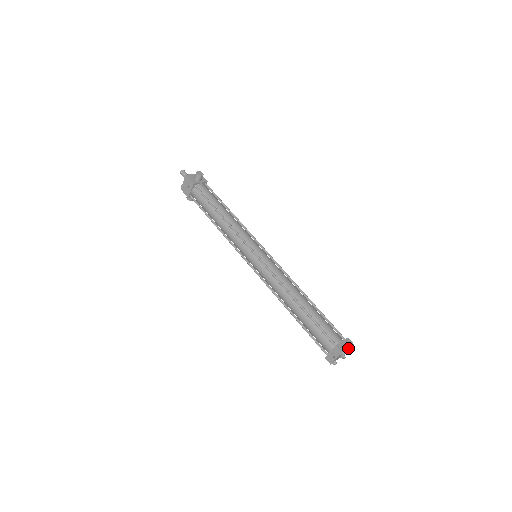
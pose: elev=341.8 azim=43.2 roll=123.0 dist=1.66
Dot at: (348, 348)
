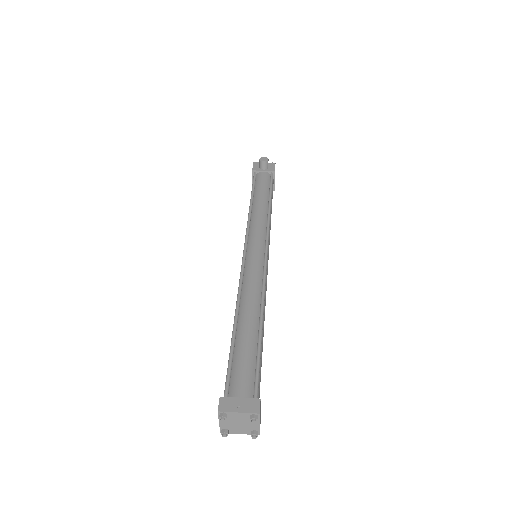
Dot at: (245, 414)
